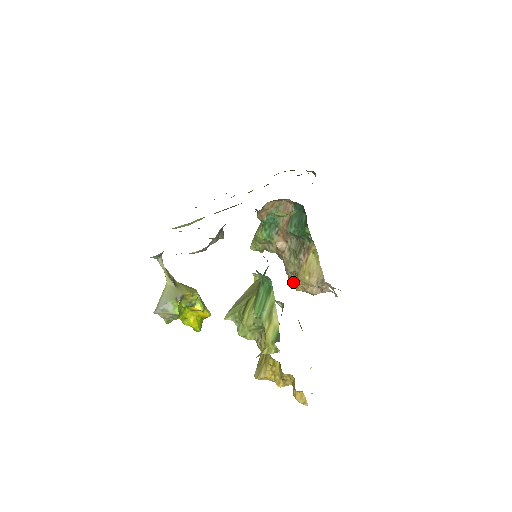
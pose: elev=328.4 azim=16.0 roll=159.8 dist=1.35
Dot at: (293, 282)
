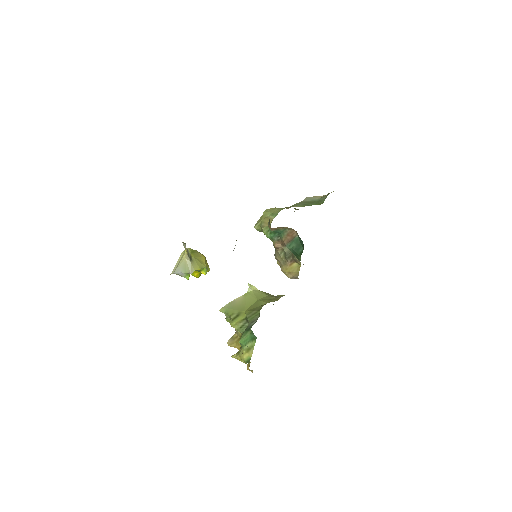
Dot at: occluded
